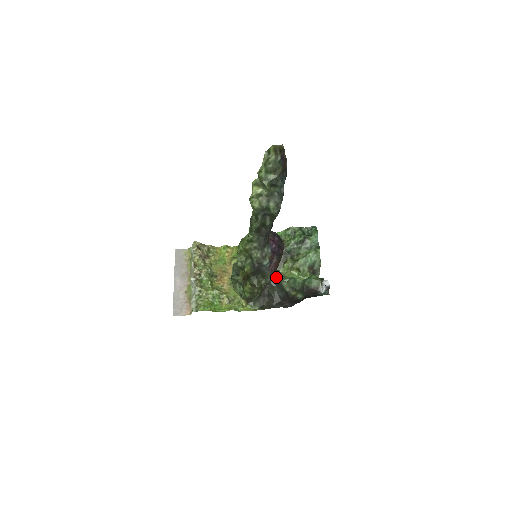
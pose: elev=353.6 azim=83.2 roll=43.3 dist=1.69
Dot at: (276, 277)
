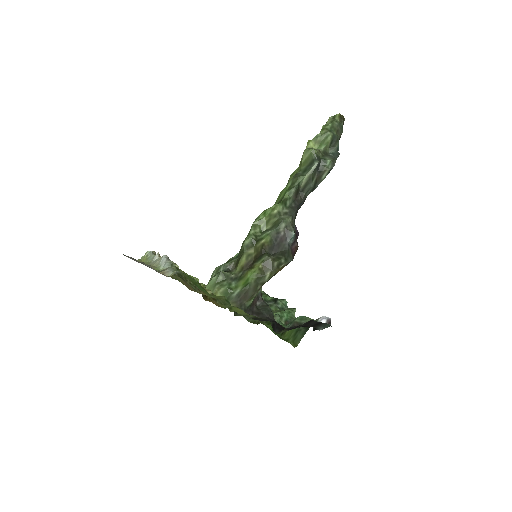
Dot at: occluded
